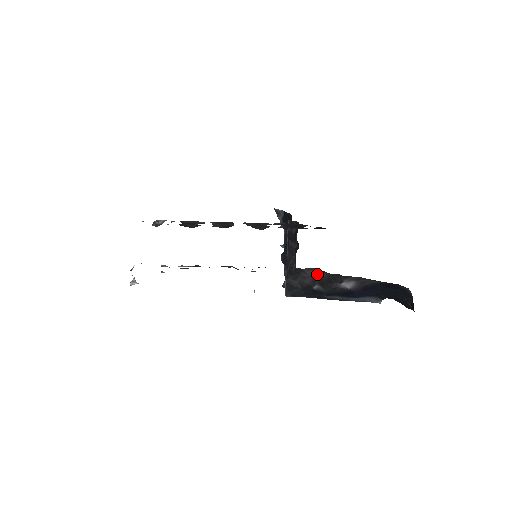
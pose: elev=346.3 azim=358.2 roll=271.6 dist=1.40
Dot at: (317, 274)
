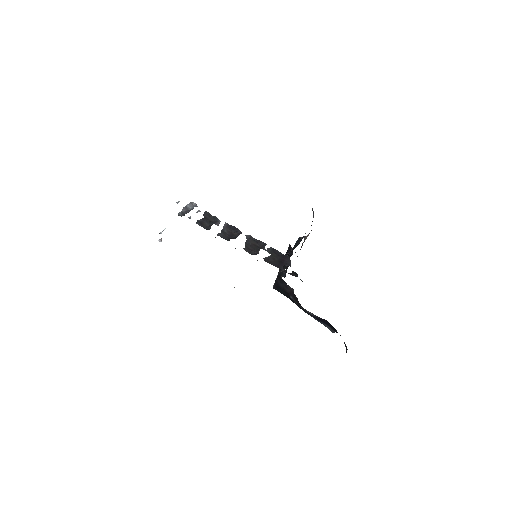
Dot at: (293, 292)
